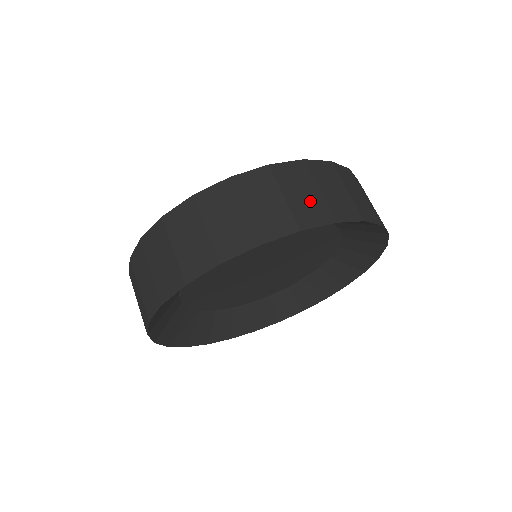
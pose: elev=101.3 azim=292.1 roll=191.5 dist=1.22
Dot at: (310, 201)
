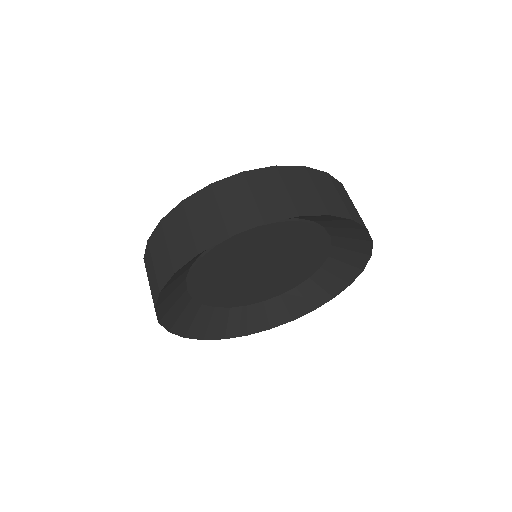
Dot at: (334, 199)
